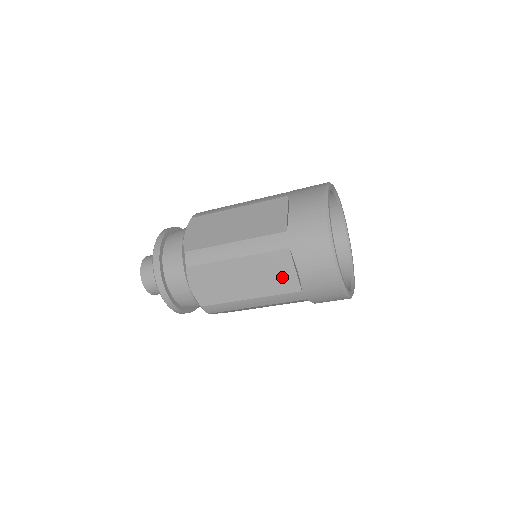
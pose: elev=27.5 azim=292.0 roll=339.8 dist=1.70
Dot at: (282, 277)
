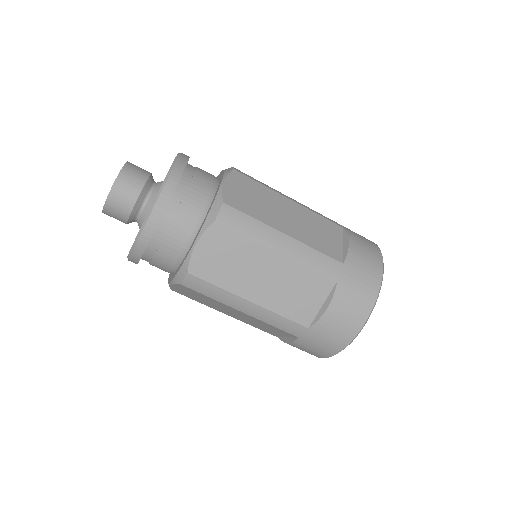
Dot at: (304, 303)
